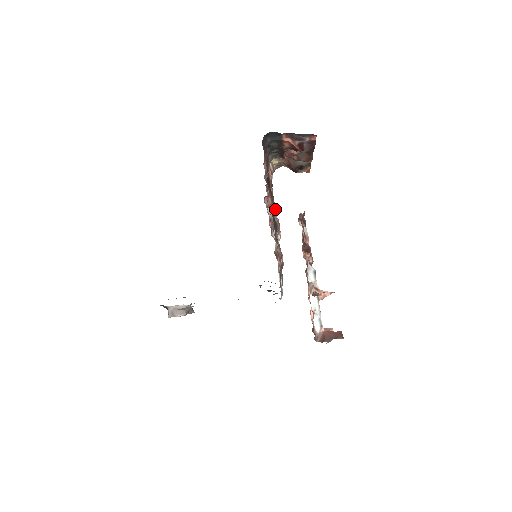
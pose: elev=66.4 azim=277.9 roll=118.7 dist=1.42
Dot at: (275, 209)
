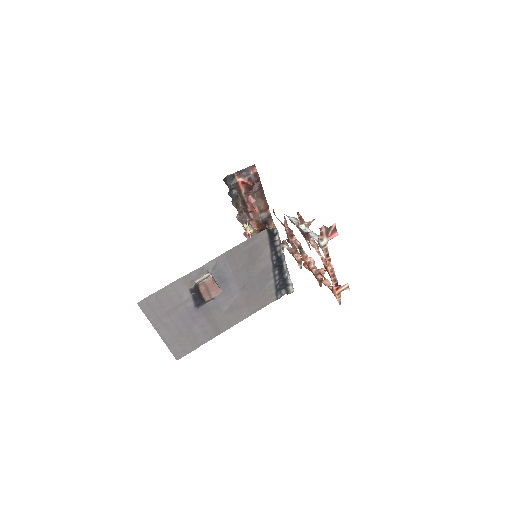
Dot at: occluded
